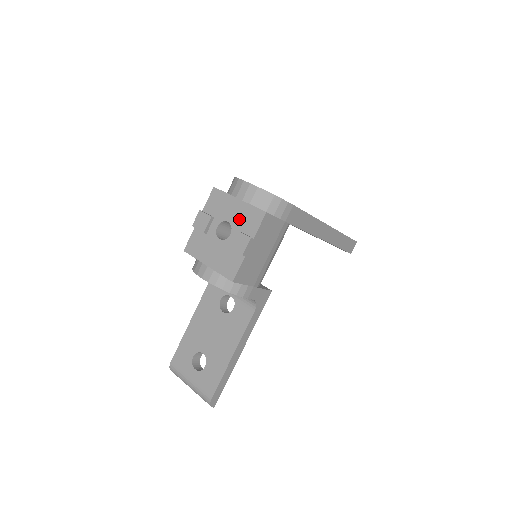
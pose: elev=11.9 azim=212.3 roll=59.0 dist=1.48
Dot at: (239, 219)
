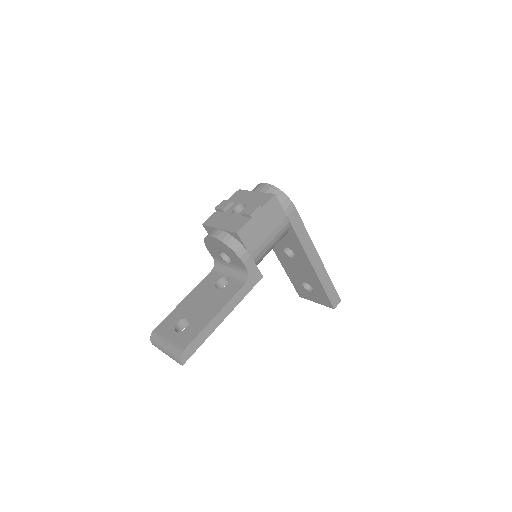
Dot at: (253, 201)
